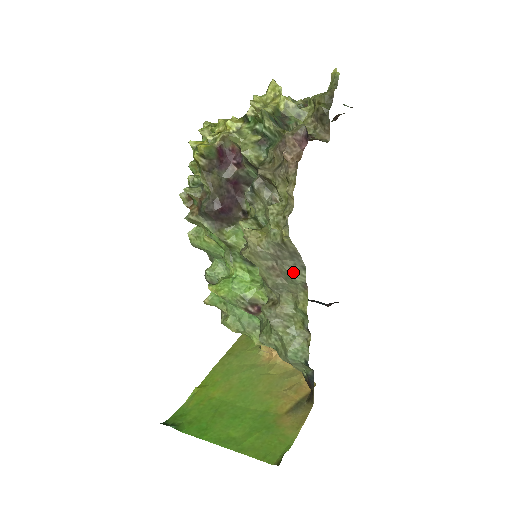
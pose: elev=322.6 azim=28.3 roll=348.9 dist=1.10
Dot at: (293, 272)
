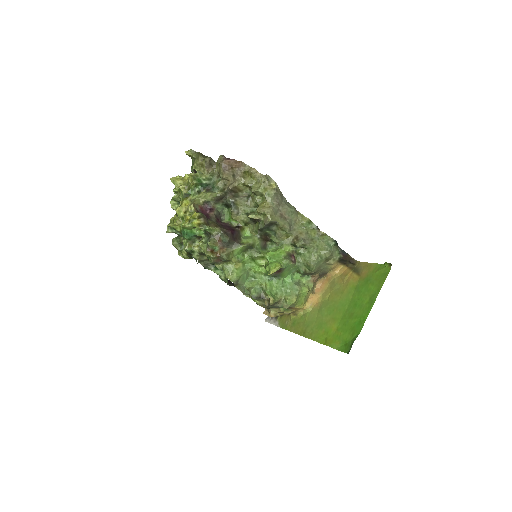
Dot at: (288, 206)
